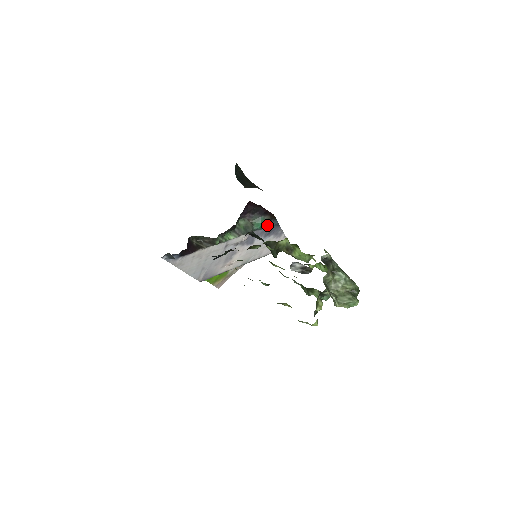
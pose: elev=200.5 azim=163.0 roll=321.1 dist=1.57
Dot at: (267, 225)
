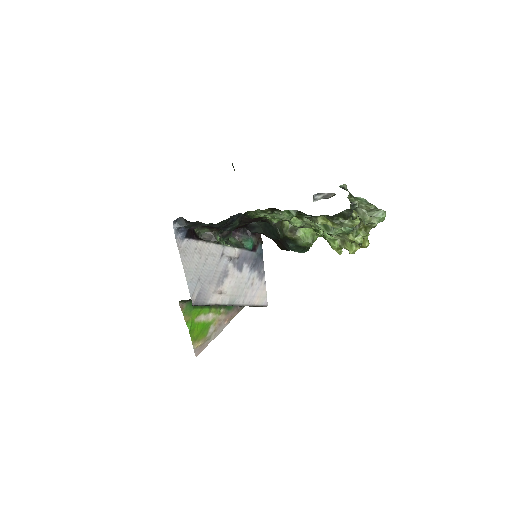
Dot at: (255, 249)
